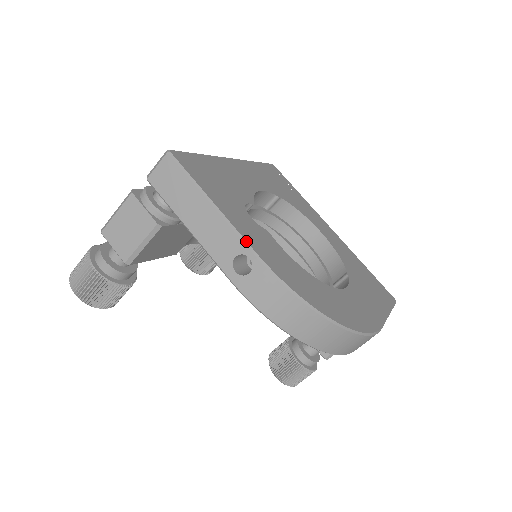
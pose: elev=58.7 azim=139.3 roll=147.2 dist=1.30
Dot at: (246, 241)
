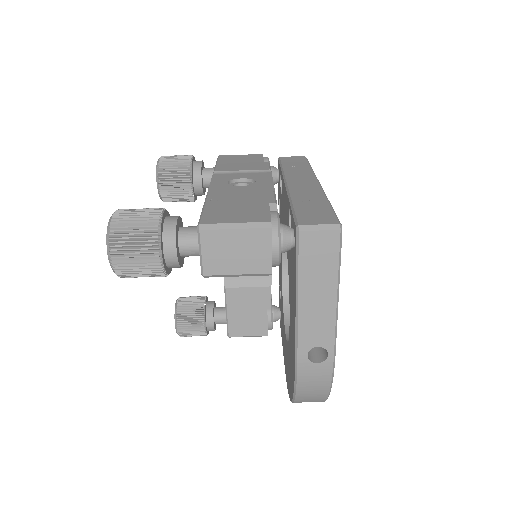
Dot at: occluded
